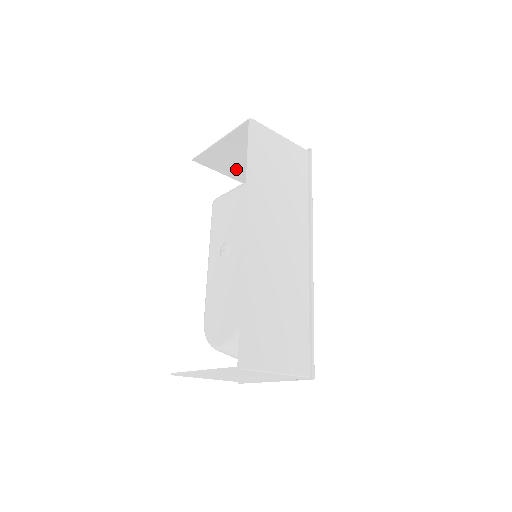
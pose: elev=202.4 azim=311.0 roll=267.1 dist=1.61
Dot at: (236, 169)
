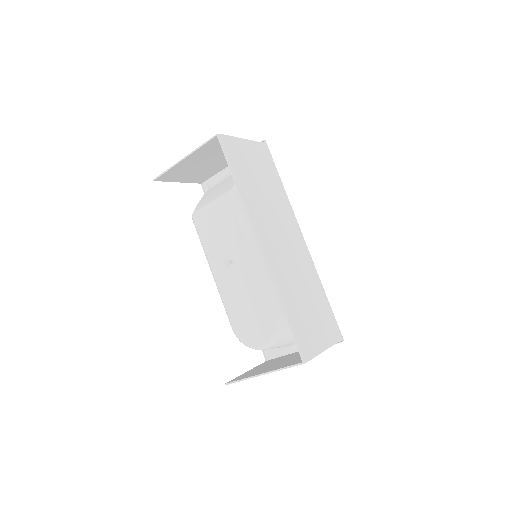
Dot at: (194, 175)
